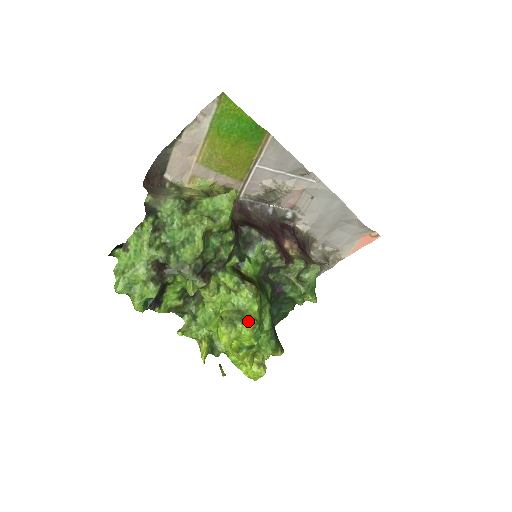
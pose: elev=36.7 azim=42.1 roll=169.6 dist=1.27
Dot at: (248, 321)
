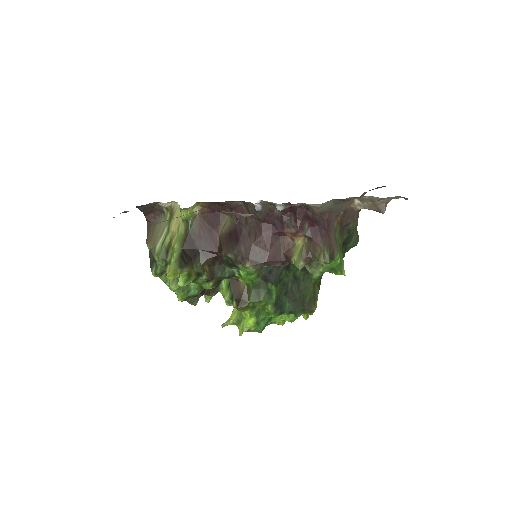
Dot at: (241, 329)
